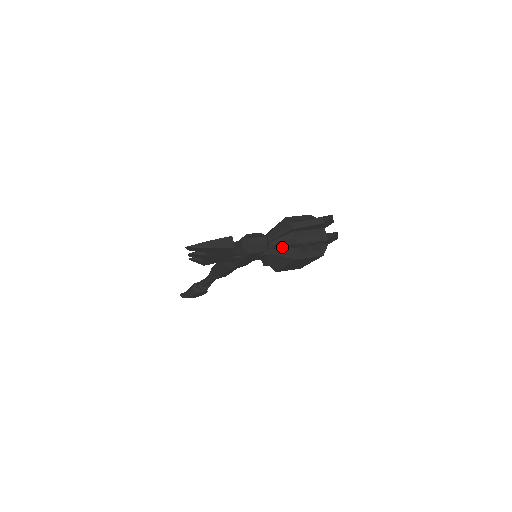
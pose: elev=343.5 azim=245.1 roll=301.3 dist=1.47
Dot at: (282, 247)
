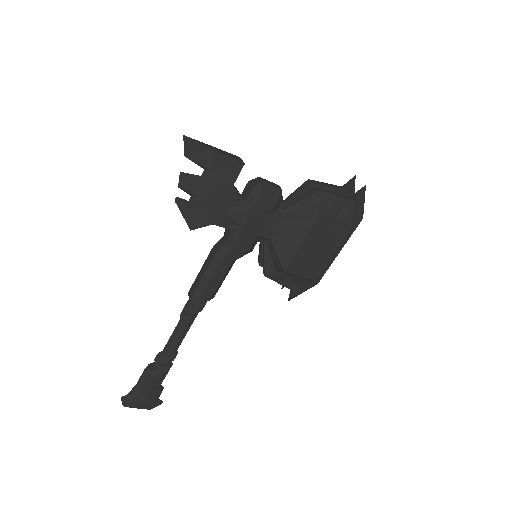
Dot at: (298, 206)
